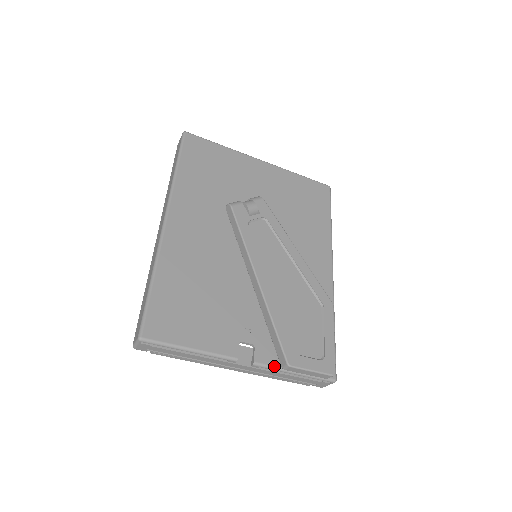
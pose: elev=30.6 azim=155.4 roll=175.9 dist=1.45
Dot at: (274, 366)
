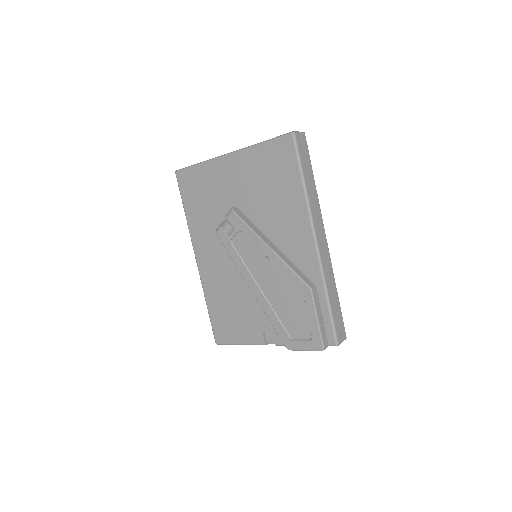
Dot at: occluded
